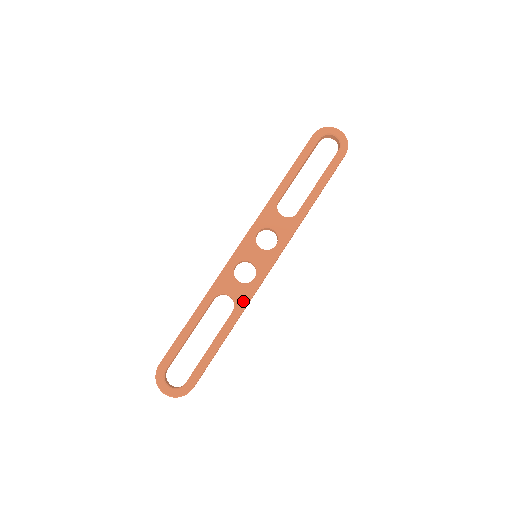
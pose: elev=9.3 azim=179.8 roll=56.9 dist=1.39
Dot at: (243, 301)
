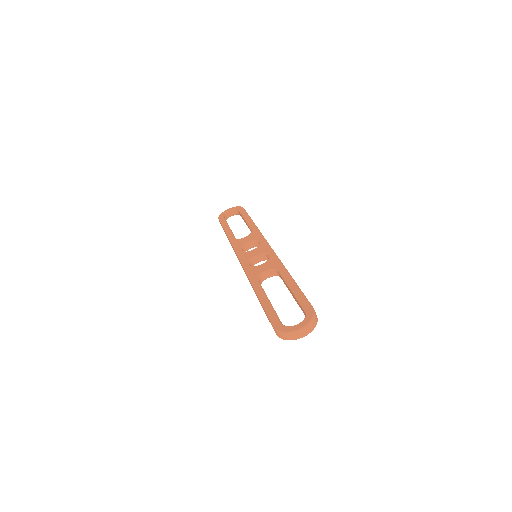
Dot at: (277, 264)
